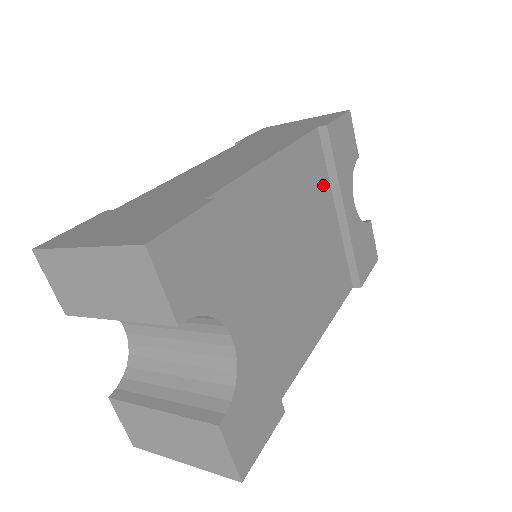
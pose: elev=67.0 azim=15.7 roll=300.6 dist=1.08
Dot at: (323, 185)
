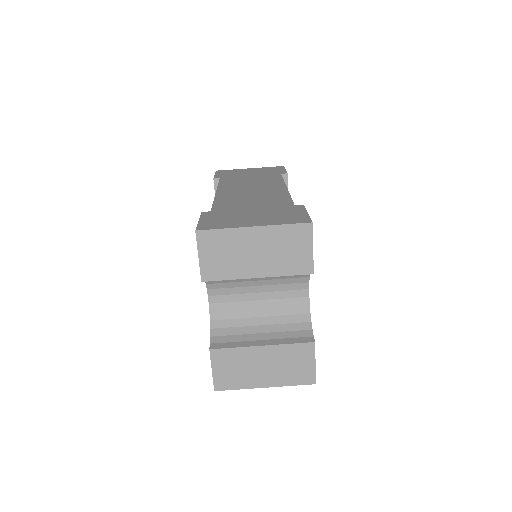
Dot at: occluded
